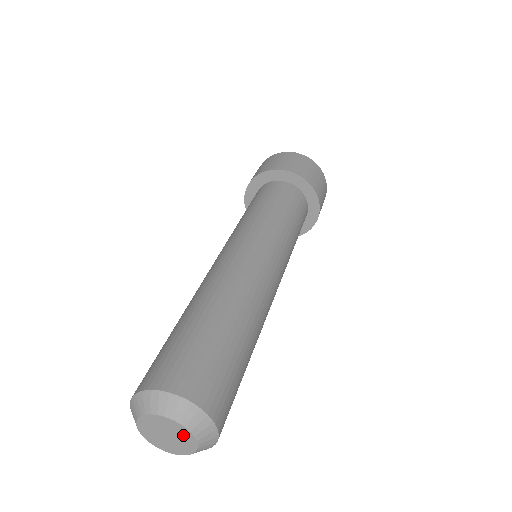
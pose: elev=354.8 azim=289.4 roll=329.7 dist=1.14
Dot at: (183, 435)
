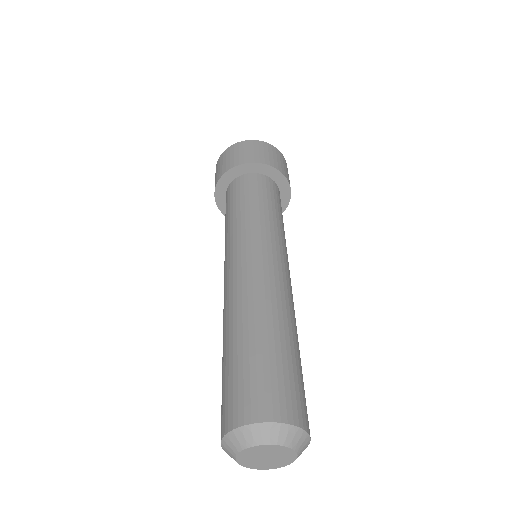
Dot at: (286, 457)
